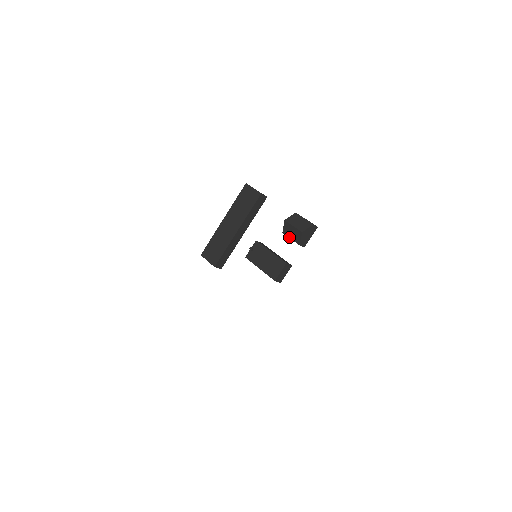
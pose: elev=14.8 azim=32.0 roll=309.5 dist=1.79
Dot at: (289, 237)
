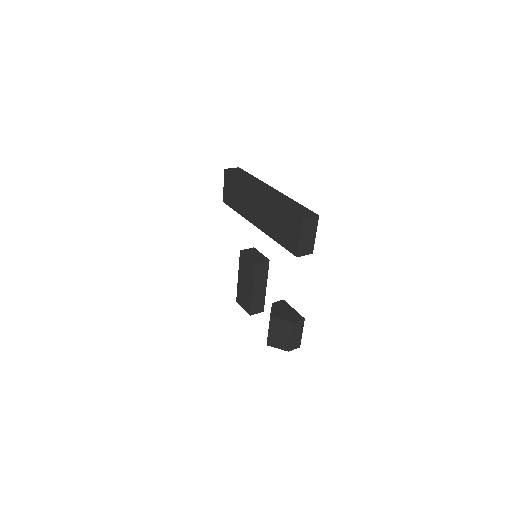
Dot at: occluded
